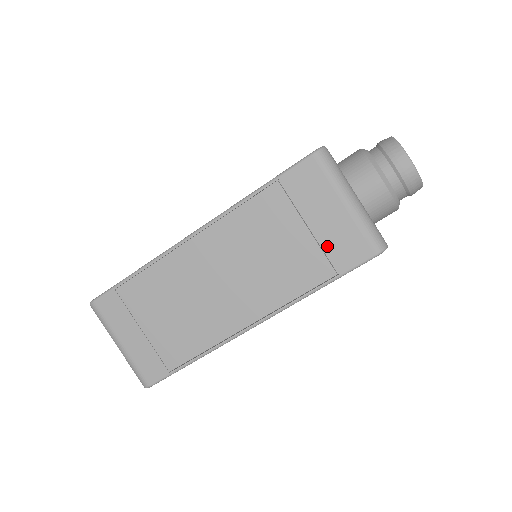
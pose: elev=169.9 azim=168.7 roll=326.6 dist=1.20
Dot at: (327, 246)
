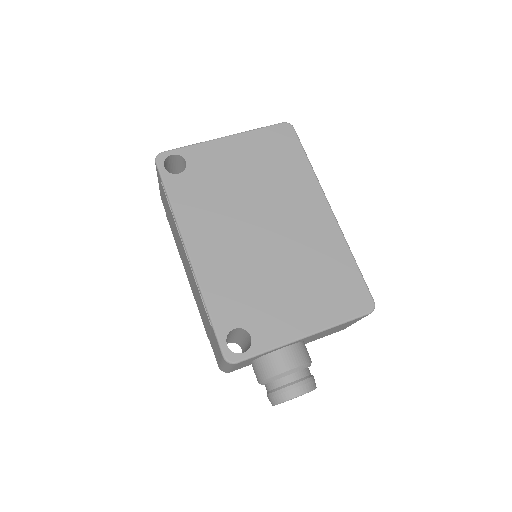
Dot at: (211, 341)
